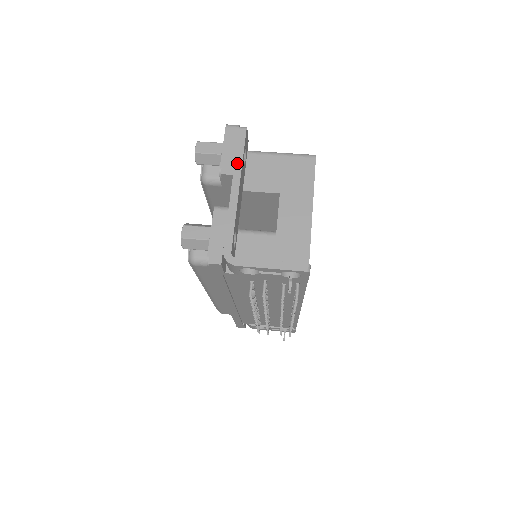
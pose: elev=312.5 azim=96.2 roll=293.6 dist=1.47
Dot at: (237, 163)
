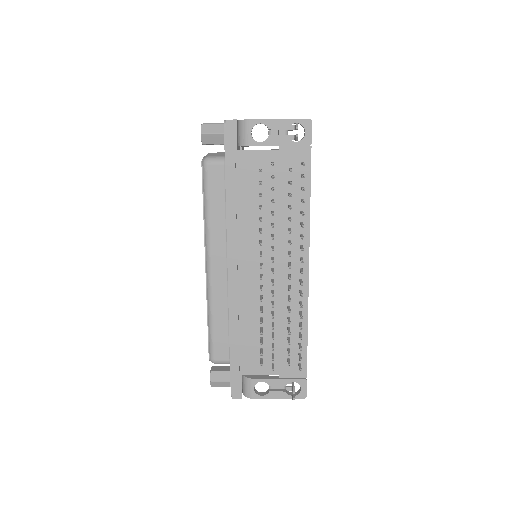
Dot at: occluded
